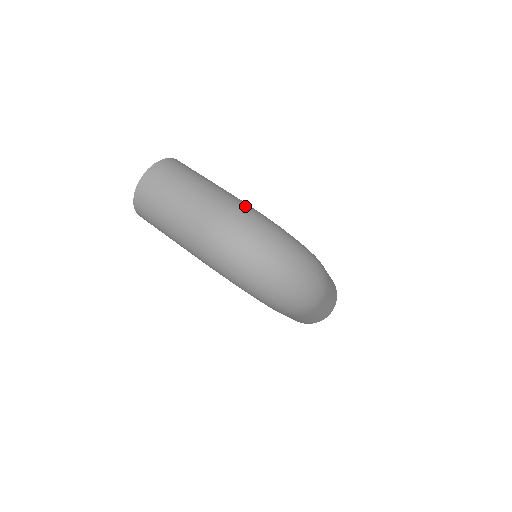
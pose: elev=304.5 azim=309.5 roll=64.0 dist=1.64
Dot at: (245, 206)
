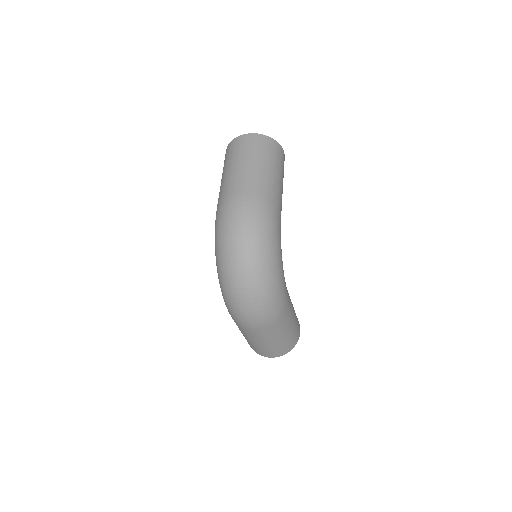
Dot at: (273, 211)
